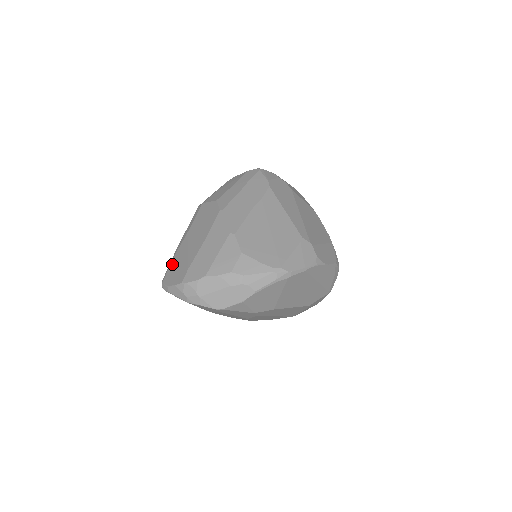
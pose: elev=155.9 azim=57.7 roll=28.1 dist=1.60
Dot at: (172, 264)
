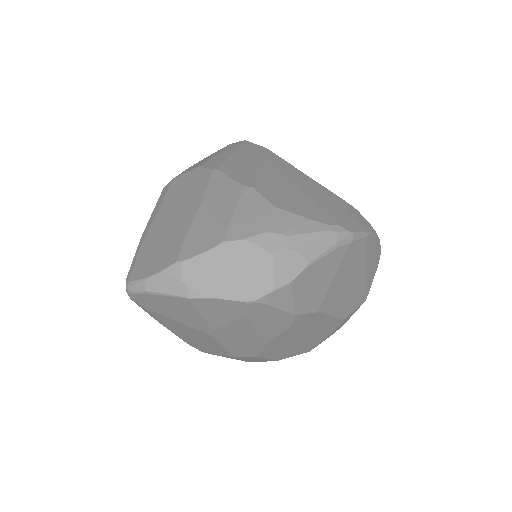
Dot at: (141, 252)
